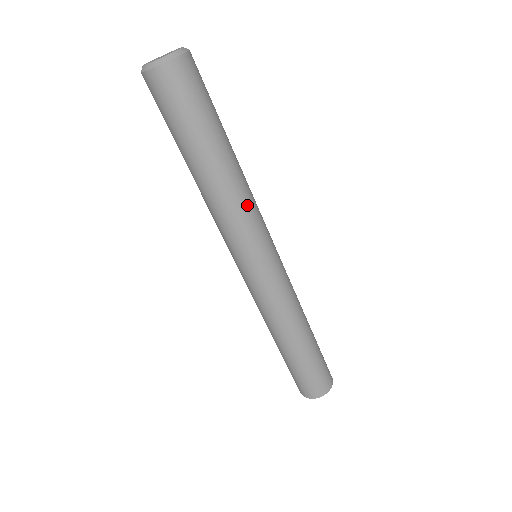
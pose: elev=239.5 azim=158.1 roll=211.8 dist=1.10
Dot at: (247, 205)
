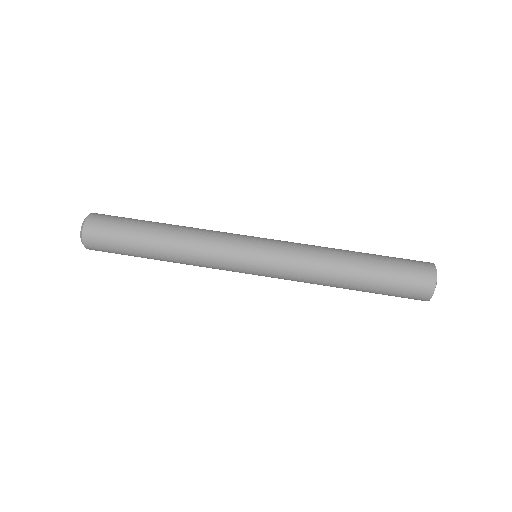
Dot at: (205, 230)
